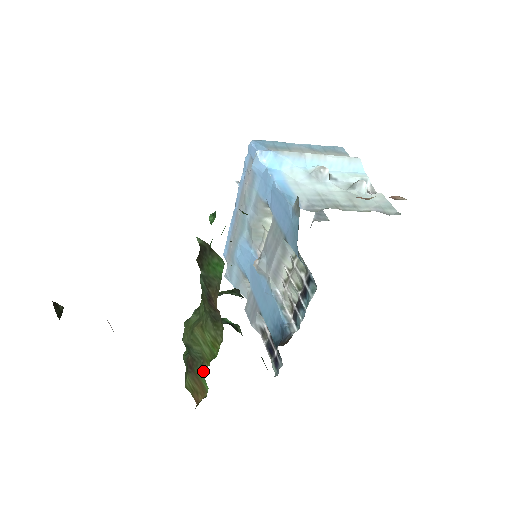
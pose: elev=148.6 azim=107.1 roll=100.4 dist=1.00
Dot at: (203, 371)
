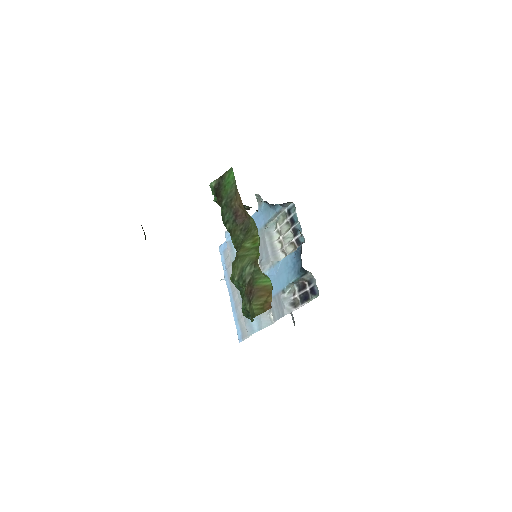
Dot at: (259, 273)
